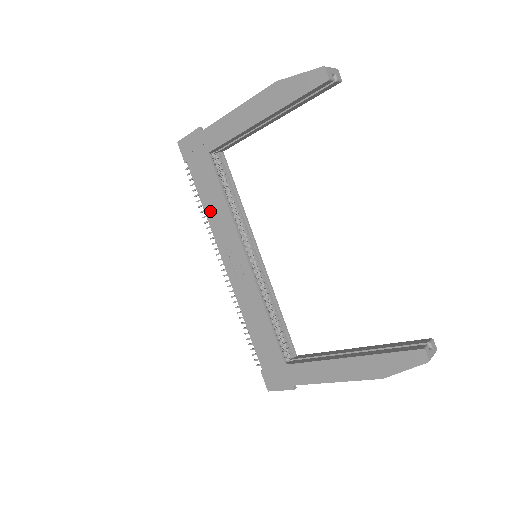
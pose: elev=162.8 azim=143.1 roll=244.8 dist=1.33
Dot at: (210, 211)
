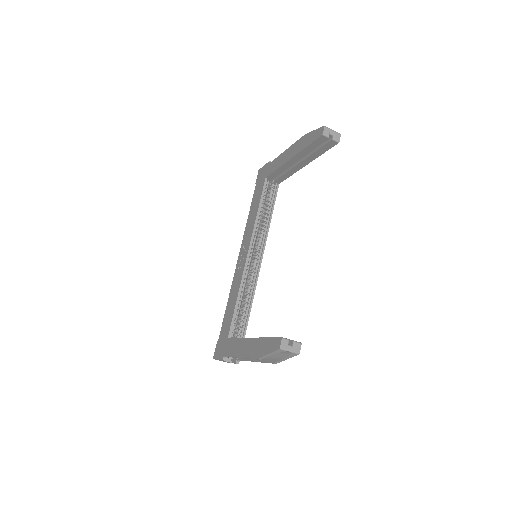
Dot at: (250, 217)
